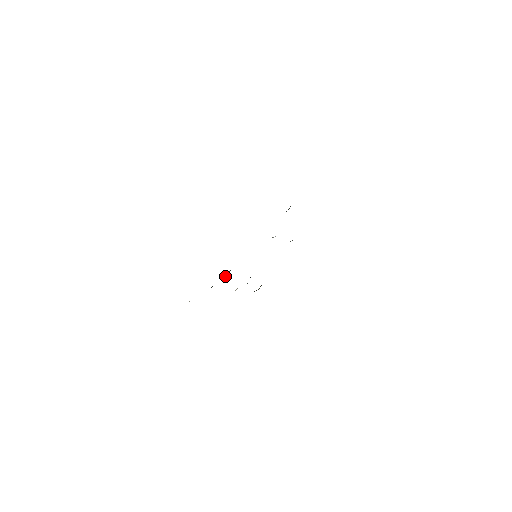
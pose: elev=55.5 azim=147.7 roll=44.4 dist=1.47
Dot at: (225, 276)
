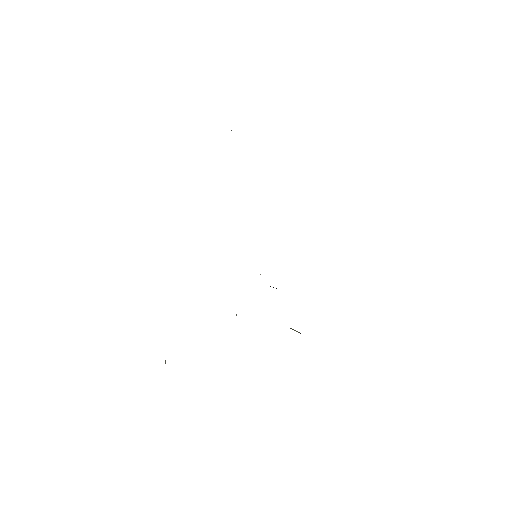
Dot at: occluded
